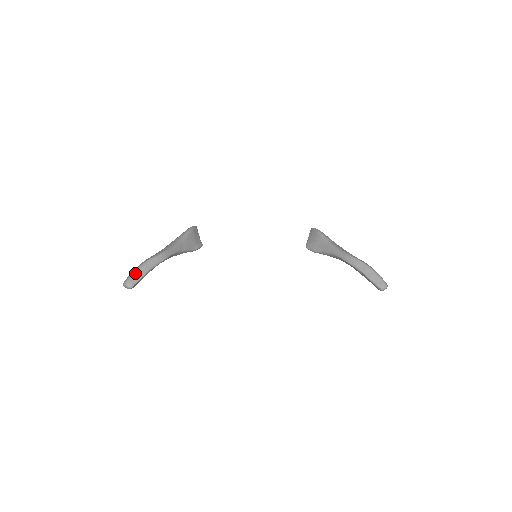
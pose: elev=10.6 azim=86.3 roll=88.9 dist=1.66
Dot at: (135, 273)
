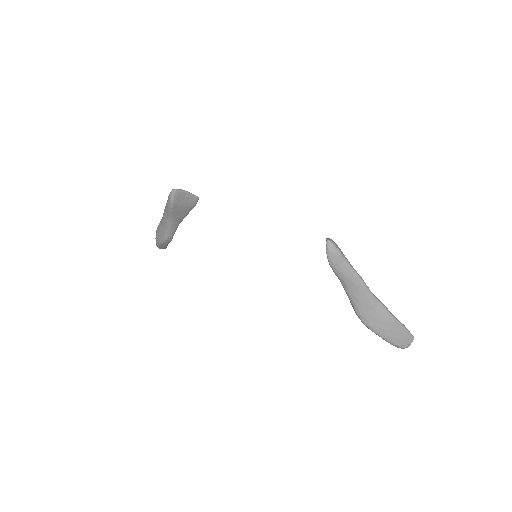
Dot at: (158, 247)
